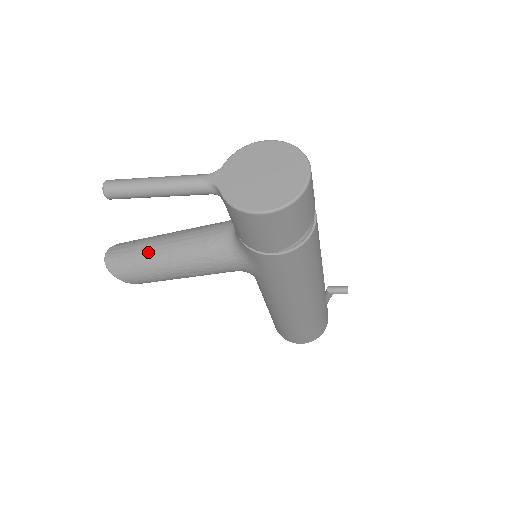
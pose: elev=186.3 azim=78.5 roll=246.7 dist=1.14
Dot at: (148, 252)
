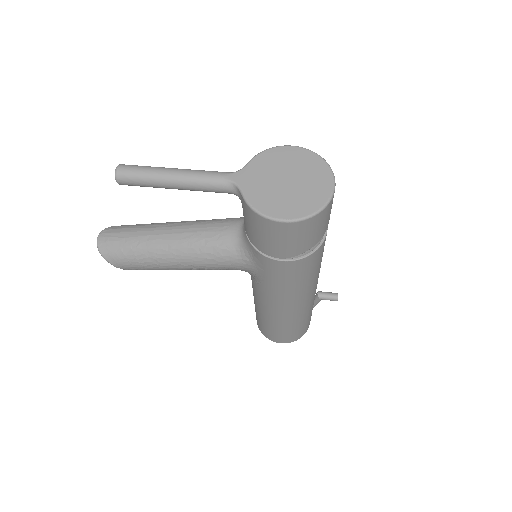
Dot at: (146, 240)
